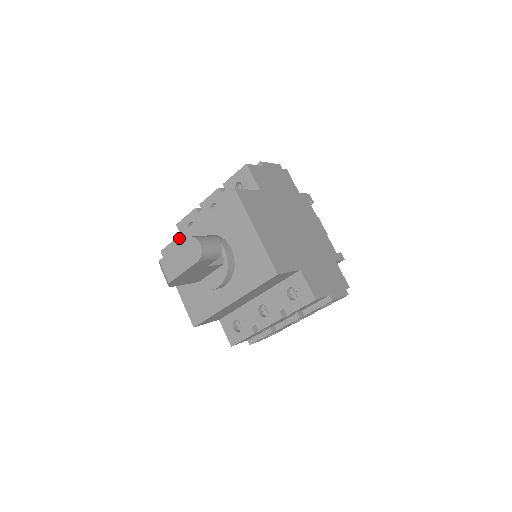
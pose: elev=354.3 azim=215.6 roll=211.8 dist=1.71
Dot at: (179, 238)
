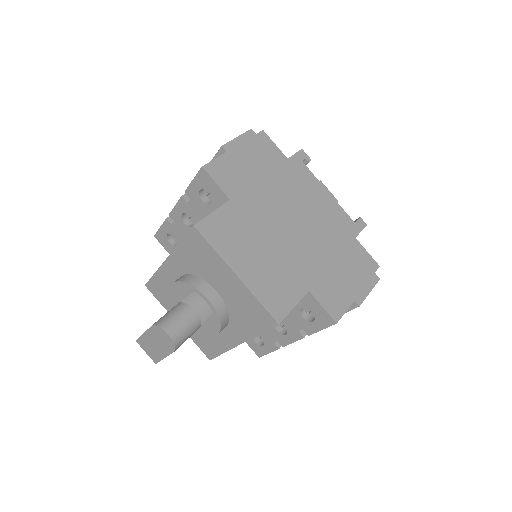
Dot at: (157, 274)
